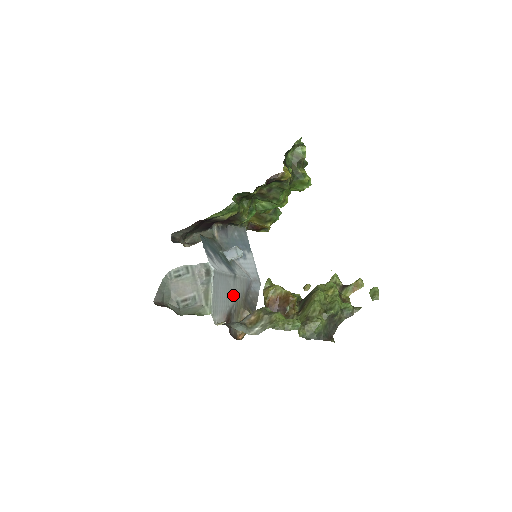
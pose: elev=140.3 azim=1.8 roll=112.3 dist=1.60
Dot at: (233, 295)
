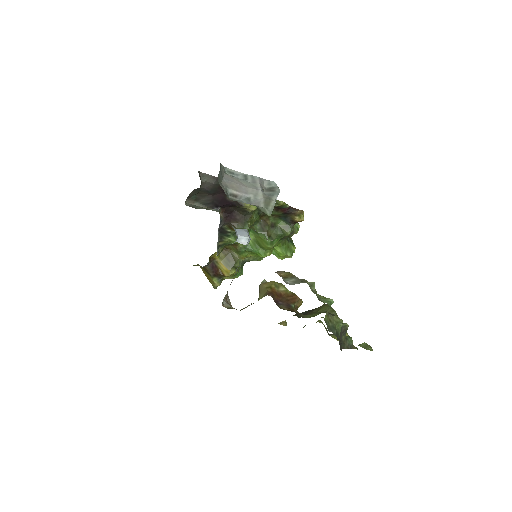
Dot at: occluded
